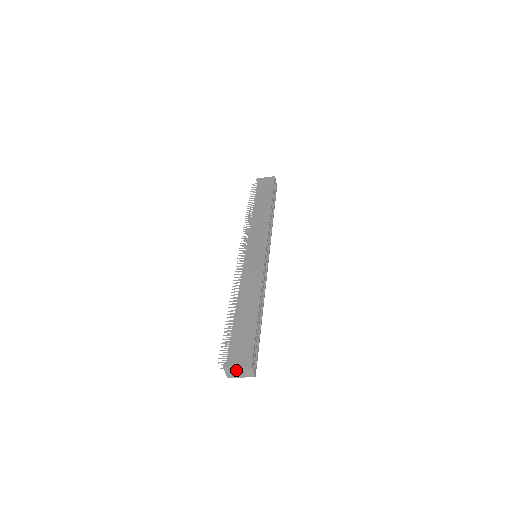
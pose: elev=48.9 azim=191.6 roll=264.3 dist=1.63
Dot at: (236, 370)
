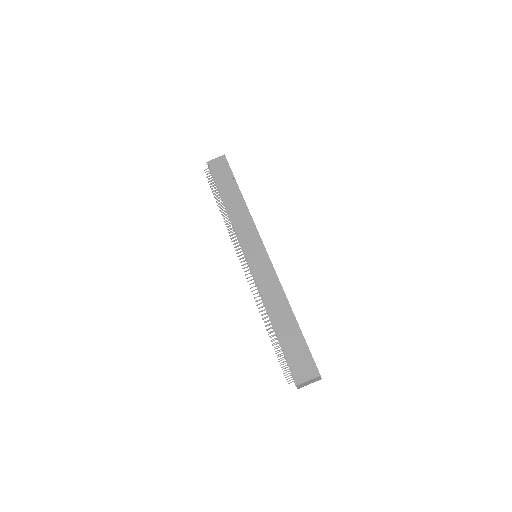
Dot at: (306, 382)
